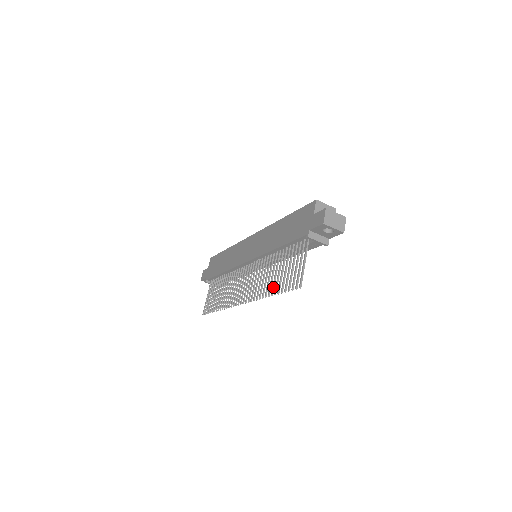
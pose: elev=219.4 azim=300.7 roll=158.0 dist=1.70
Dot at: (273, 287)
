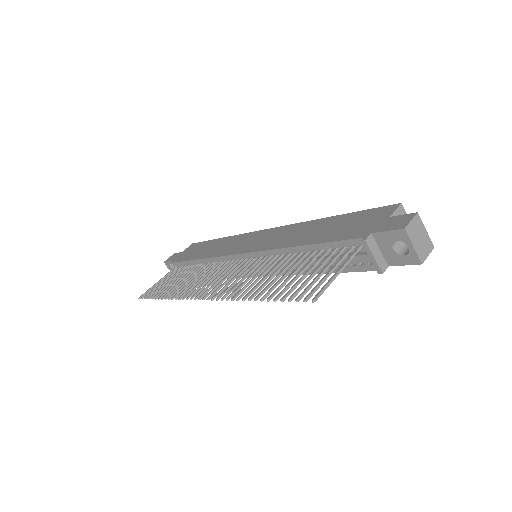
Dot at: (264, 290)
